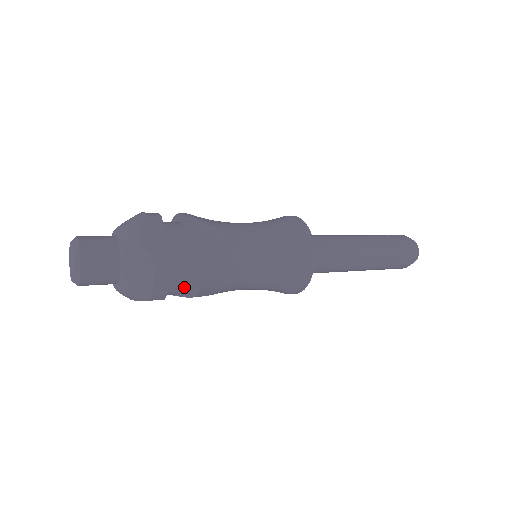
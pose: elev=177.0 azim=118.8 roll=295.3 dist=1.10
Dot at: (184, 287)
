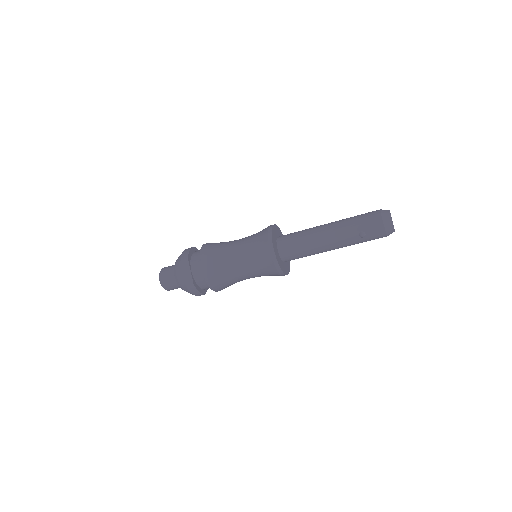
Dot at: occluded
